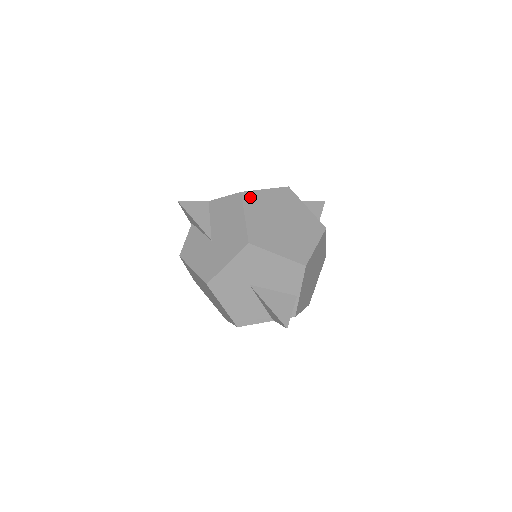
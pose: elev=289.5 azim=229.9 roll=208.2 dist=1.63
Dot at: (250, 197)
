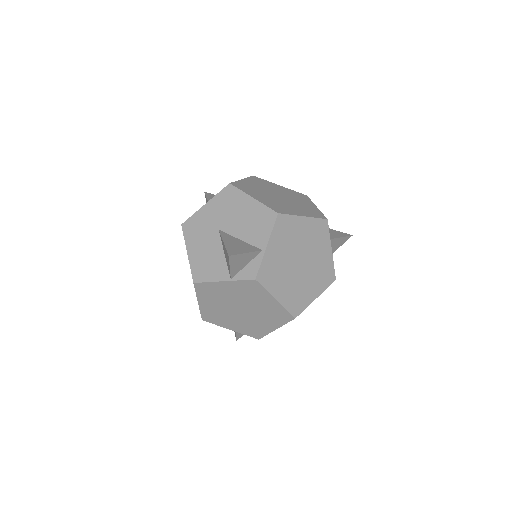
Dot at: (259, 180)
